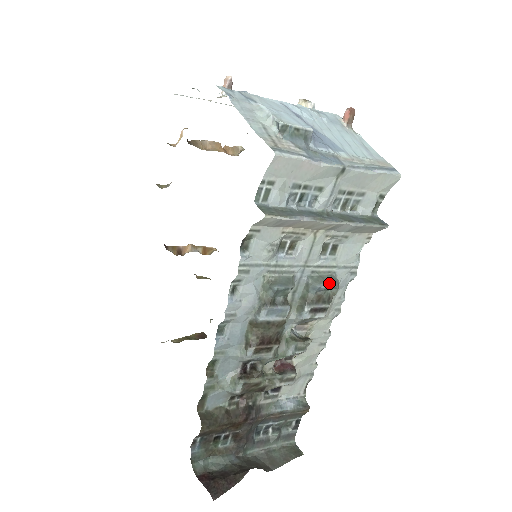
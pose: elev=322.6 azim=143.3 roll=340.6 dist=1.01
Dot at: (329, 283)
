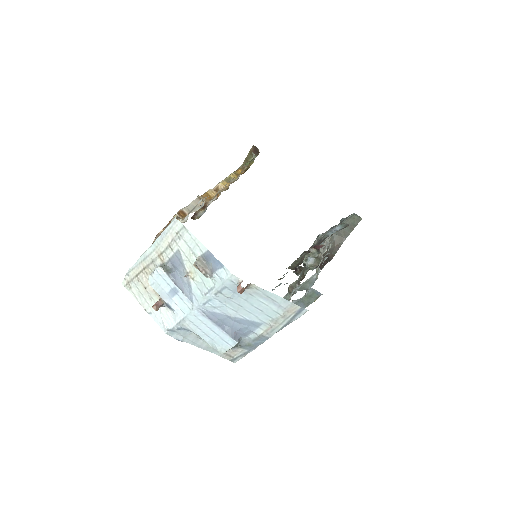
Dot at: (309, 287)
